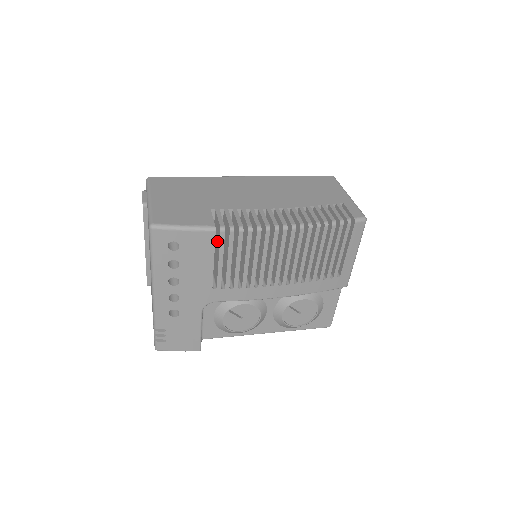
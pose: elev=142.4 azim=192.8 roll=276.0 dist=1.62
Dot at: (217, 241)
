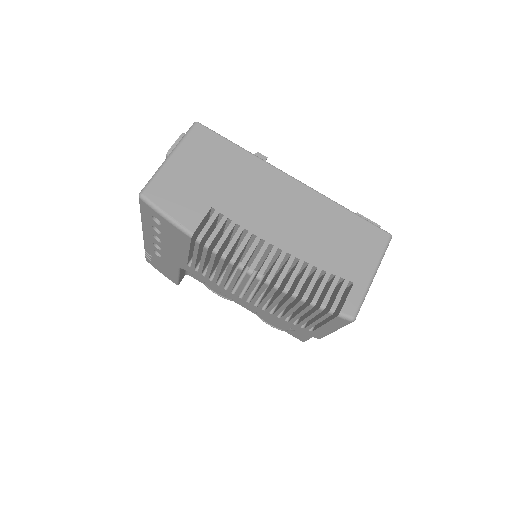
Dot at: occluded
